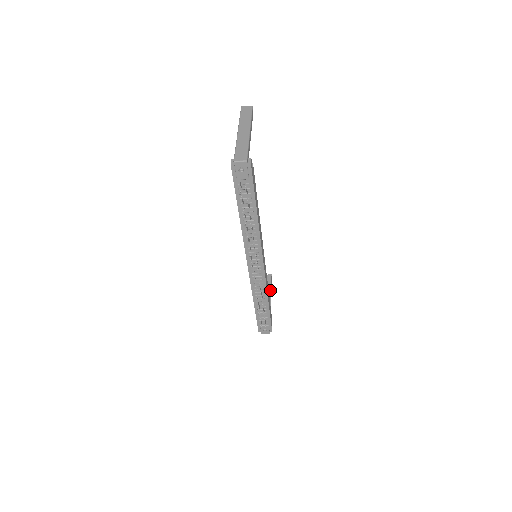
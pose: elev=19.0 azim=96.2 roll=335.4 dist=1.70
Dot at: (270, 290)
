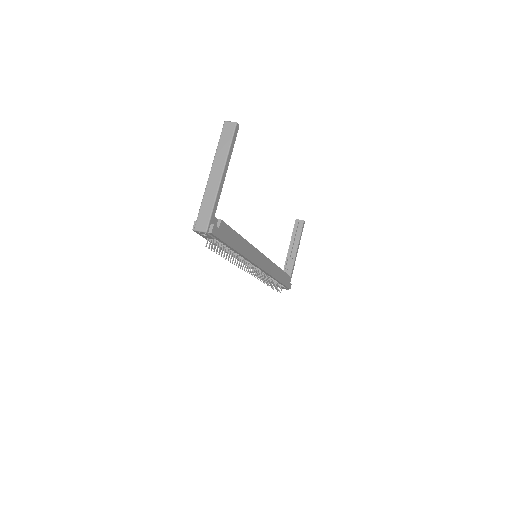
Dot at: (298, 241)
